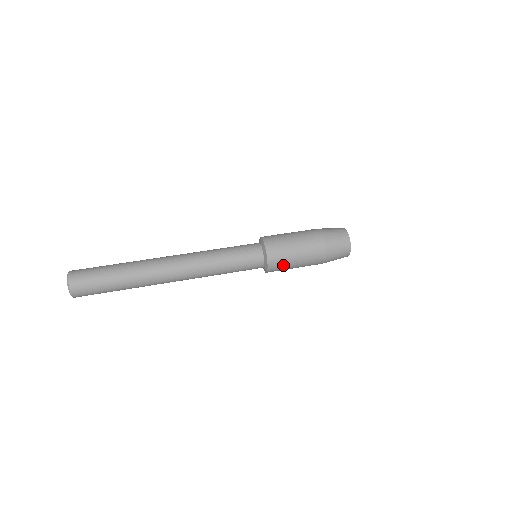
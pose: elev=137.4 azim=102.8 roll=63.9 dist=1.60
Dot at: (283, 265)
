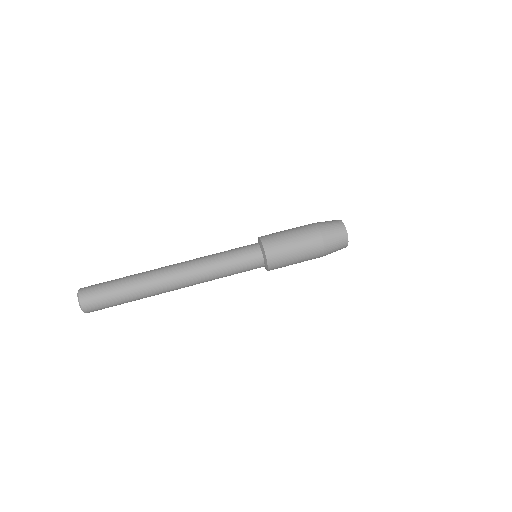
Dot at: occluded
